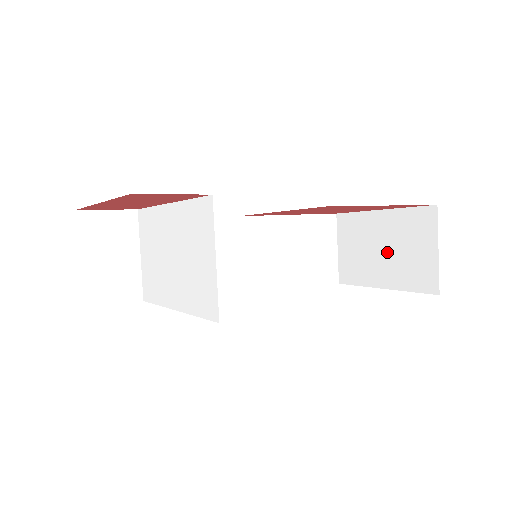
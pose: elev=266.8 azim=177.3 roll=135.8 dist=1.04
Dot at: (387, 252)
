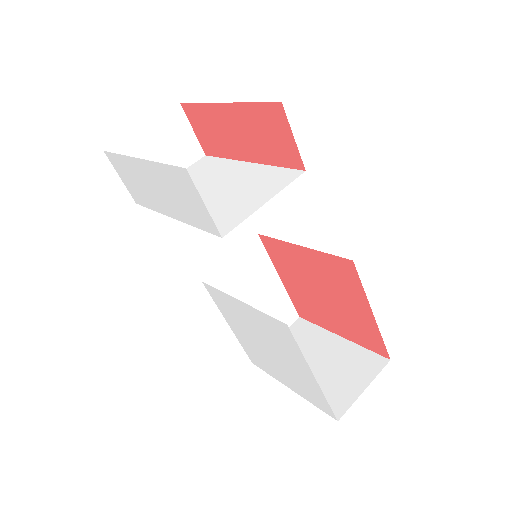
Dot at: (319, 366)
